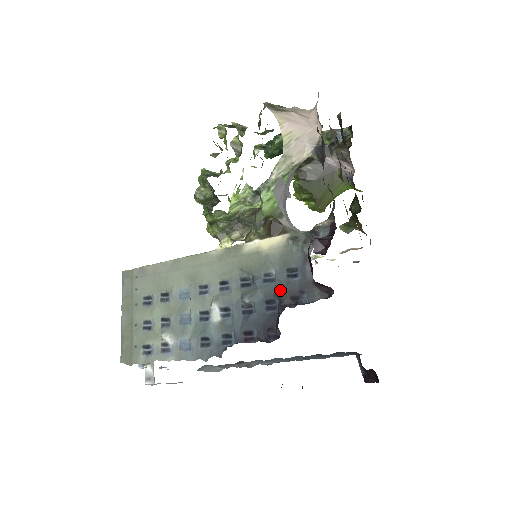
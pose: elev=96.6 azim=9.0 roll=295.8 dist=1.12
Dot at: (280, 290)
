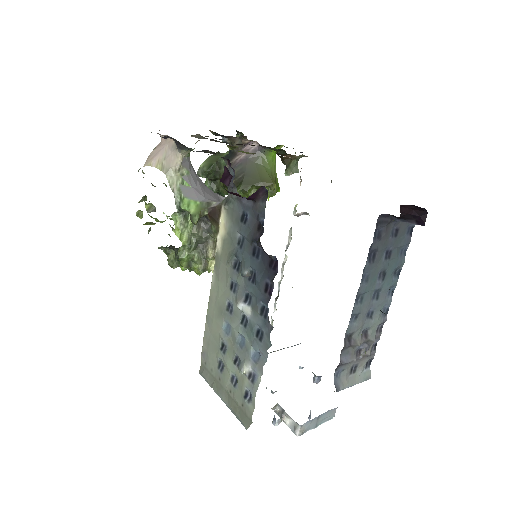
Dot at: (250, 237)
